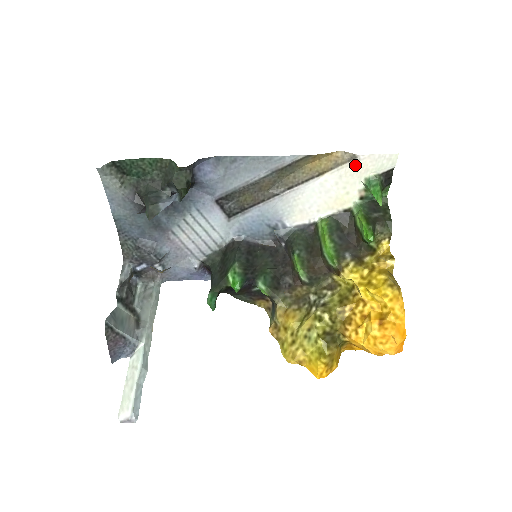
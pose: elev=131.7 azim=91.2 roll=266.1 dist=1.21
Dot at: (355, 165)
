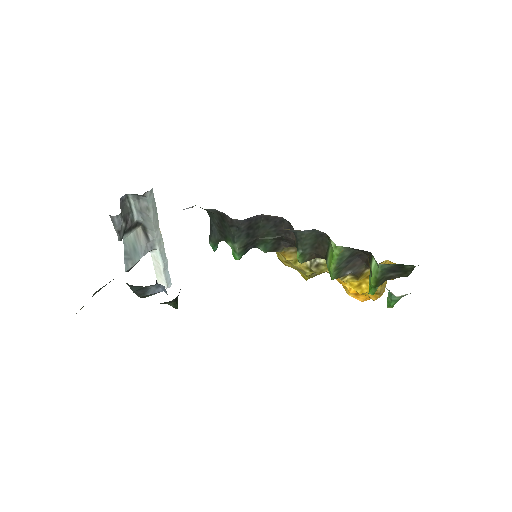
Dot at: occluded
